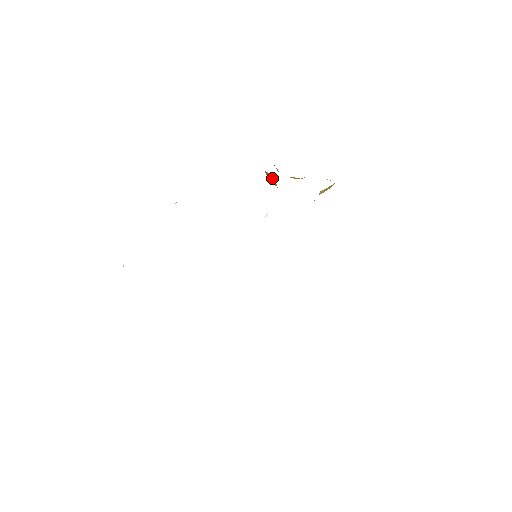
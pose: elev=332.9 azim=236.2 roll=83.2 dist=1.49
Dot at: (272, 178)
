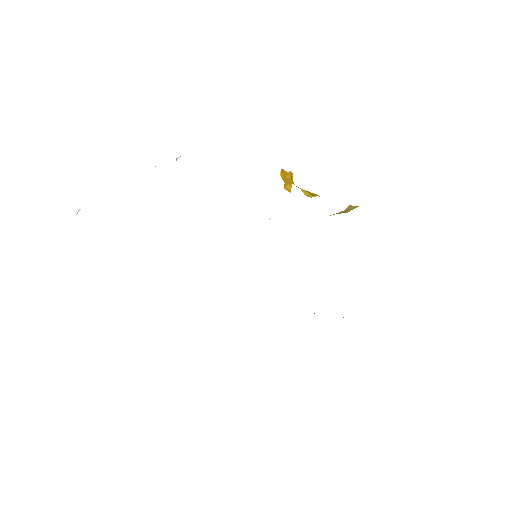
Dot at: (288, 179)
